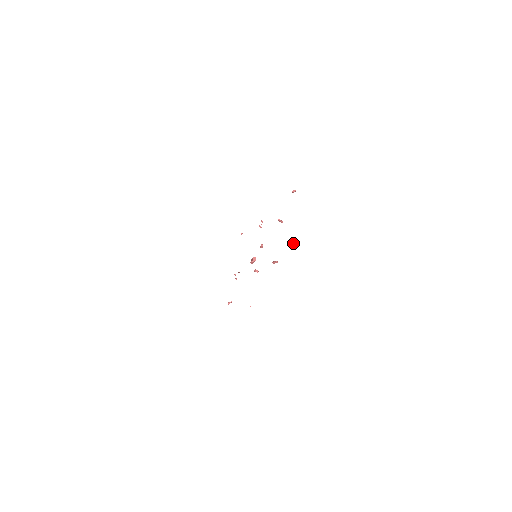
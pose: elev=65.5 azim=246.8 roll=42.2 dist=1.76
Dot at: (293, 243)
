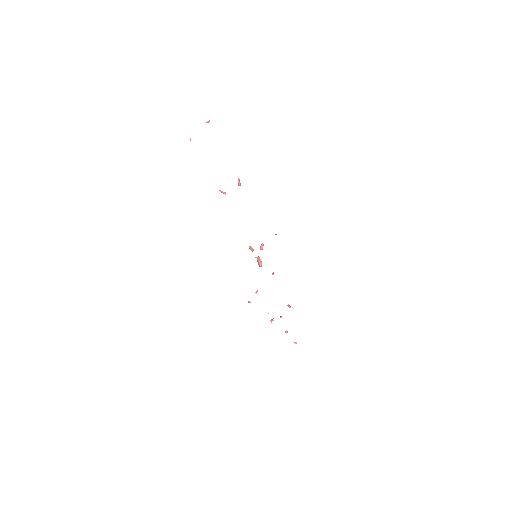
Dot at: (208, 121)
